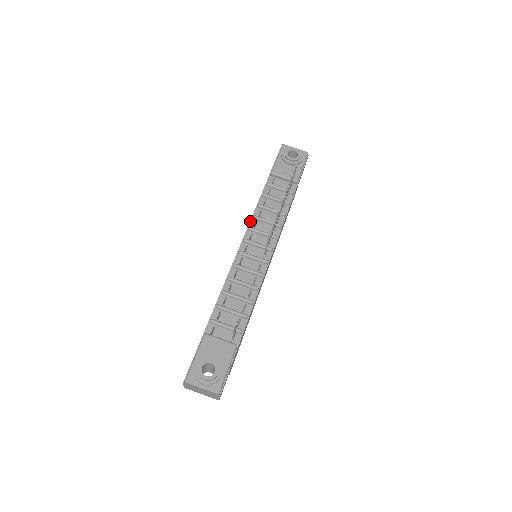
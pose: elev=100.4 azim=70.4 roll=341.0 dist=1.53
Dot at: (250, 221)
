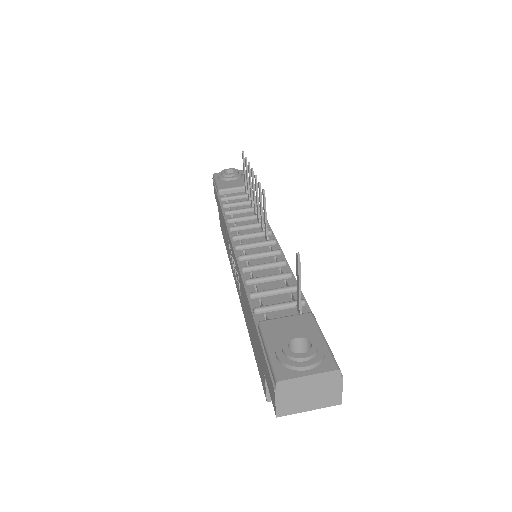
Dot at: (226, 226)
